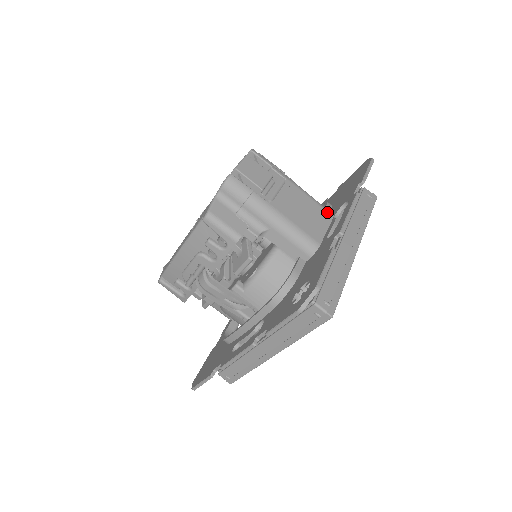
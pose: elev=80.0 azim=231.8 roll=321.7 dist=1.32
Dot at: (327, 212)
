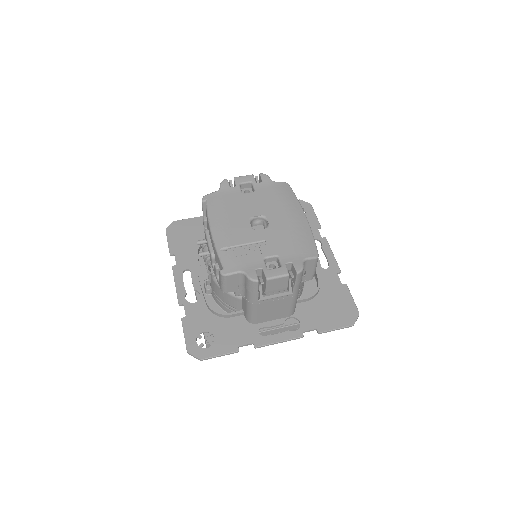
Dot at: (289, 314)
